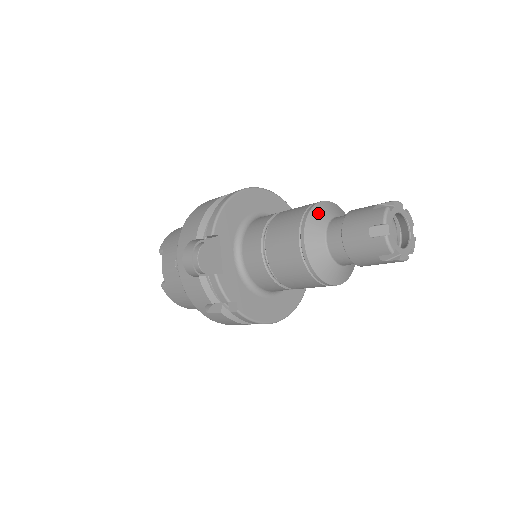
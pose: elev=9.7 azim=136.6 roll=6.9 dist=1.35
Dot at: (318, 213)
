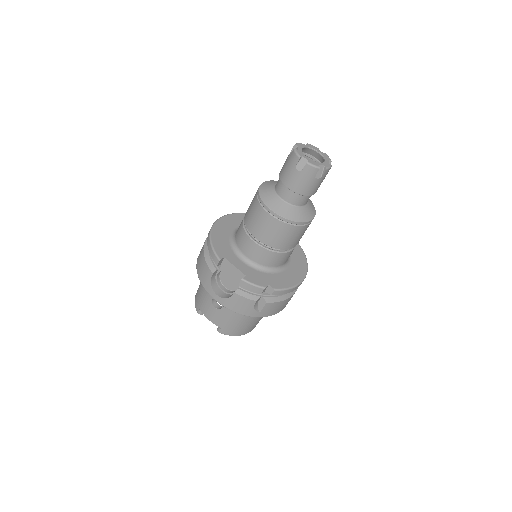
Dot at: (264, 191)
